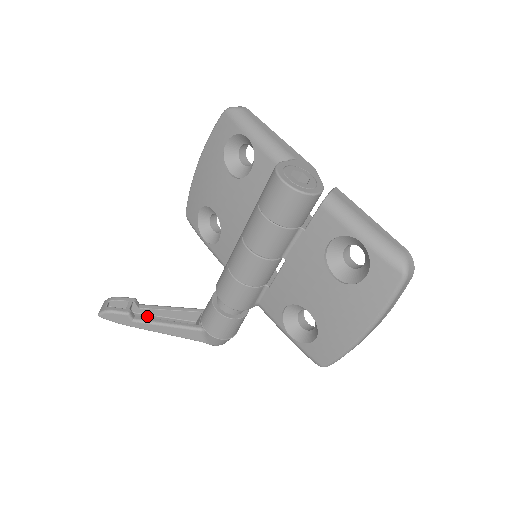
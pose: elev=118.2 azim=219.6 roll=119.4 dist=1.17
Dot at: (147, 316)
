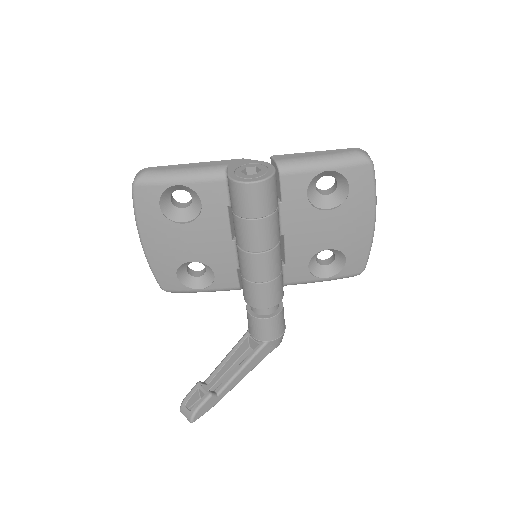
Dot at: (218, 383)
